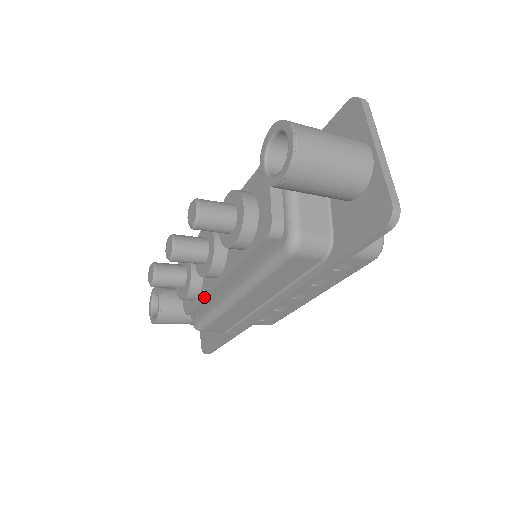
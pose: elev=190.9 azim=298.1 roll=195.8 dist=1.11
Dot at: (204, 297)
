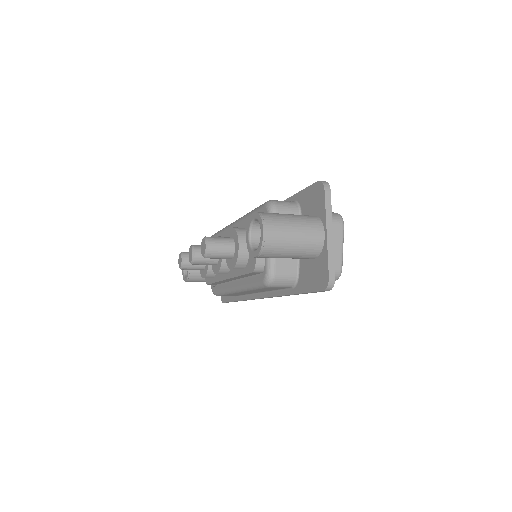
Dot at: (217, 281)
